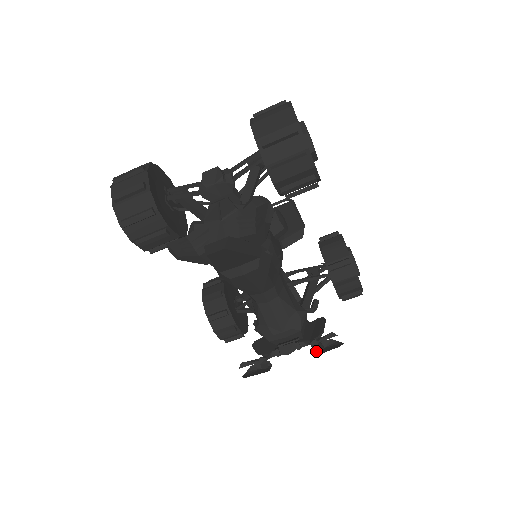
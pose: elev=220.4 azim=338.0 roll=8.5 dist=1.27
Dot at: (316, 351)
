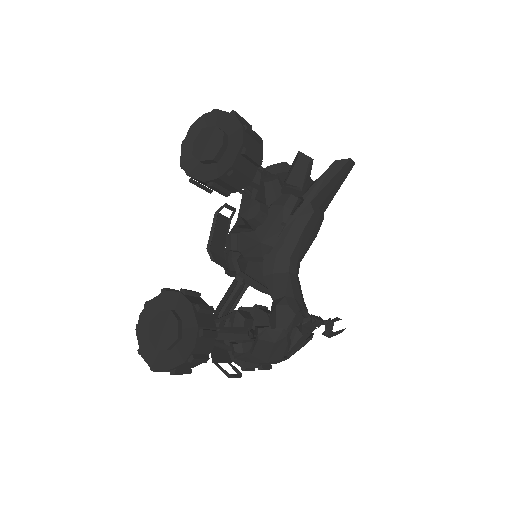
Dot at: (327, 335)
